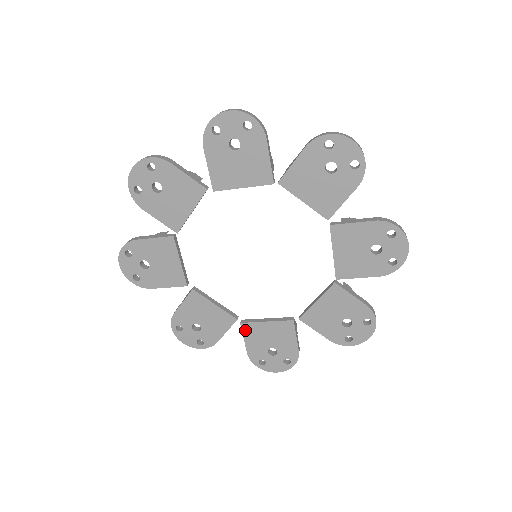
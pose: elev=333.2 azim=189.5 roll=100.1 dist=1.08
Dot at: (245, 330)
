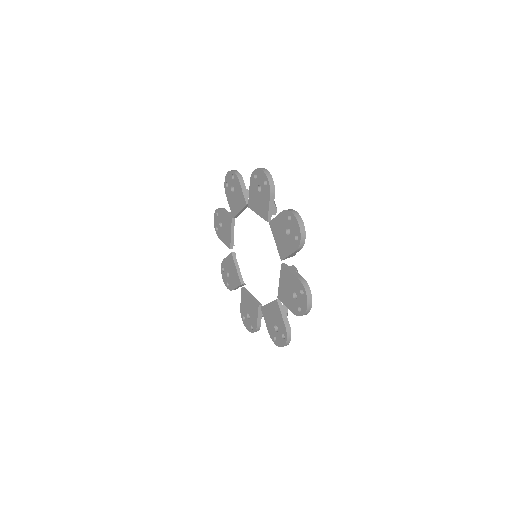
Dot at: (242, 293)
